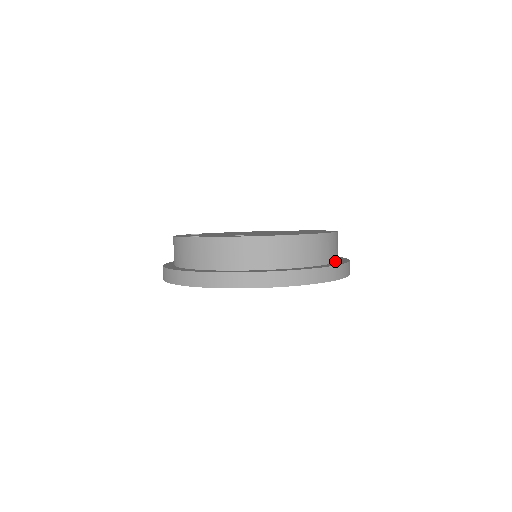
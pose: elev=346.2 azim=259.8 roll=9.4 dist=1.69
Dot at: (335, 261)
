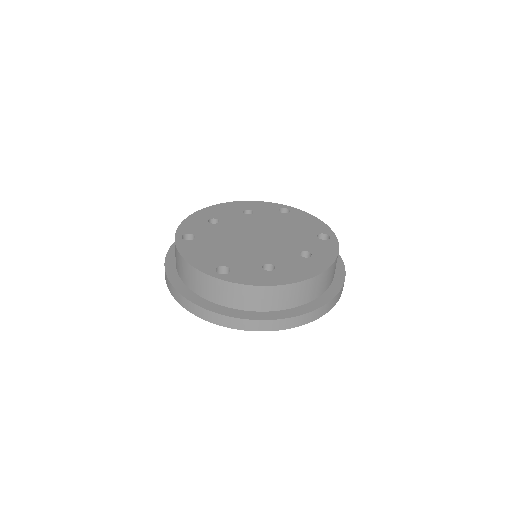
Dot at: occluded
